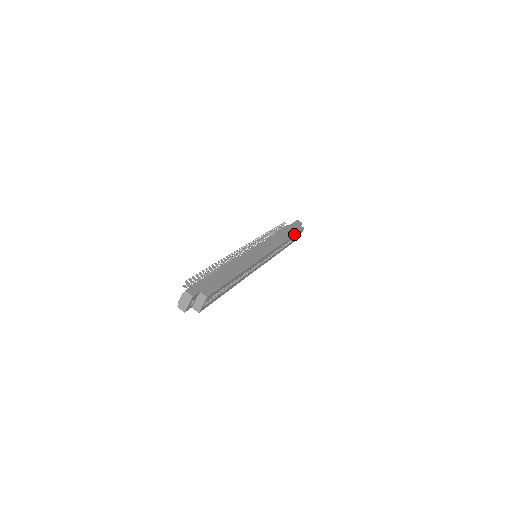
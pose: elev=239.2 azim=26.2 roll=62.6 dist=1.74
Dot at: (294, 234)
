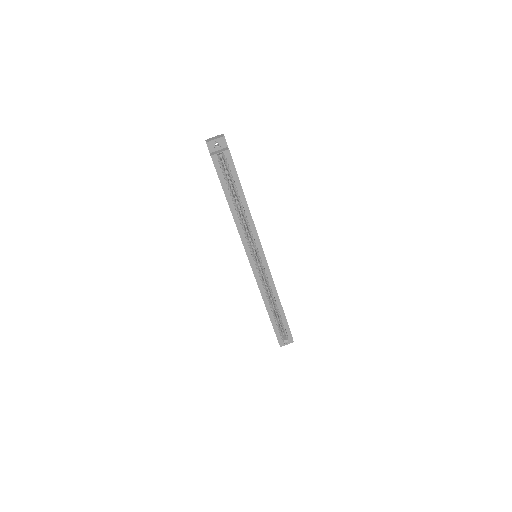
Dot at: occluded
